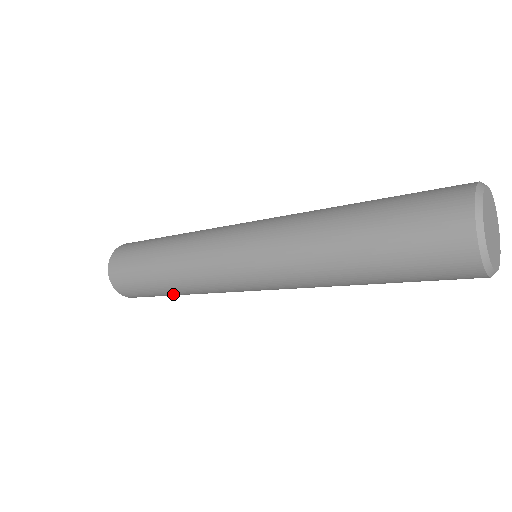
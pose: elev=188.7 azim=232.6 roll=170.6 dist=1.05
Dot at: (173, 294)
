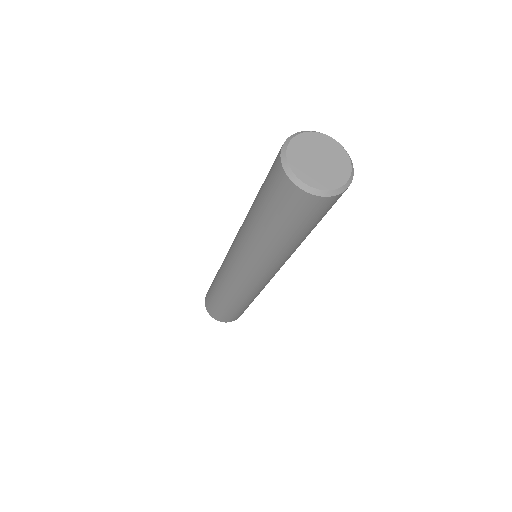
Dot at: (225, 304)
